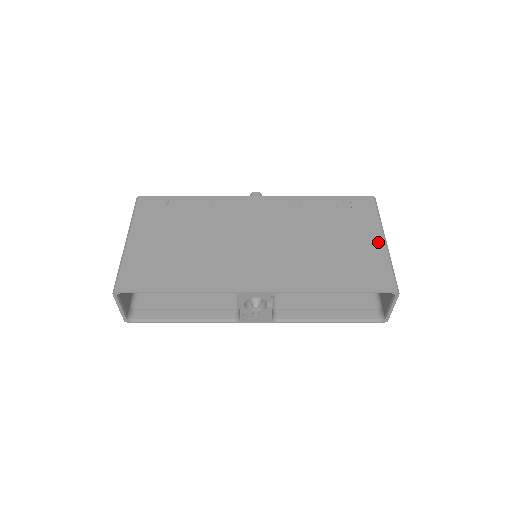
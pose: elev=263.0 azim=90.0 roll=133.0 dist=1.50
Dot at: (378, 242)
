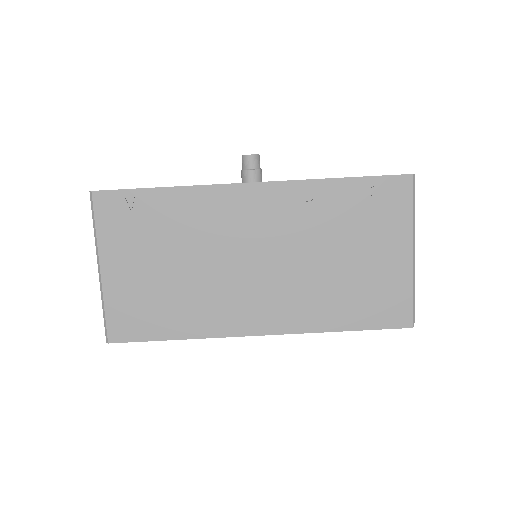
Dot at: (404, 257)
